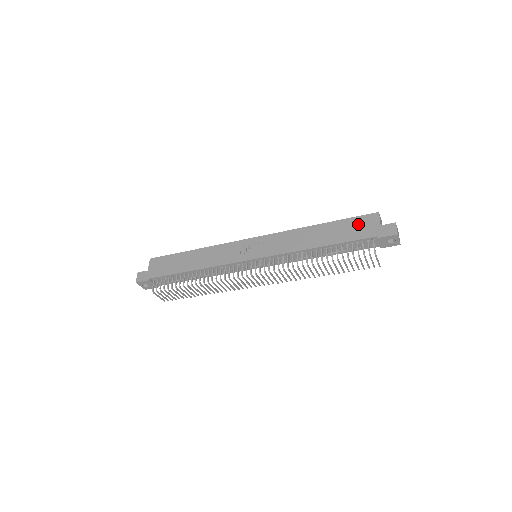
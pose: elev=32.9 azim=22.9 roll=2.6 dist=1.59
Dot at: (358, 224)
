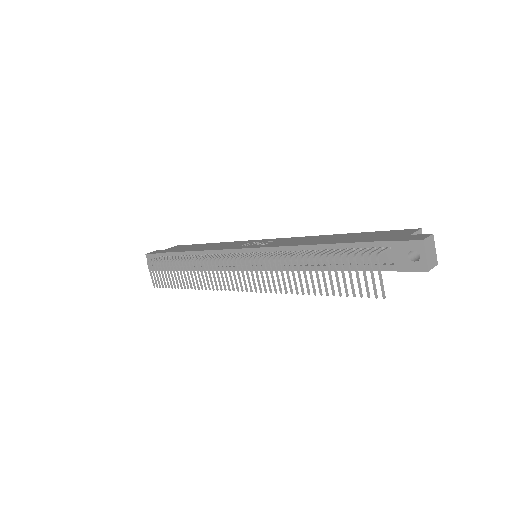
Dot at: (384, 234)
